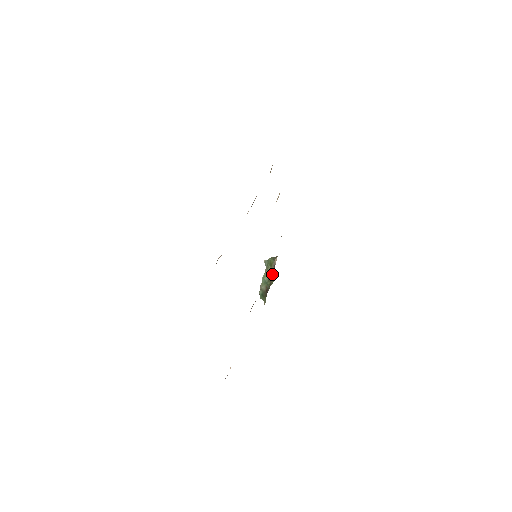
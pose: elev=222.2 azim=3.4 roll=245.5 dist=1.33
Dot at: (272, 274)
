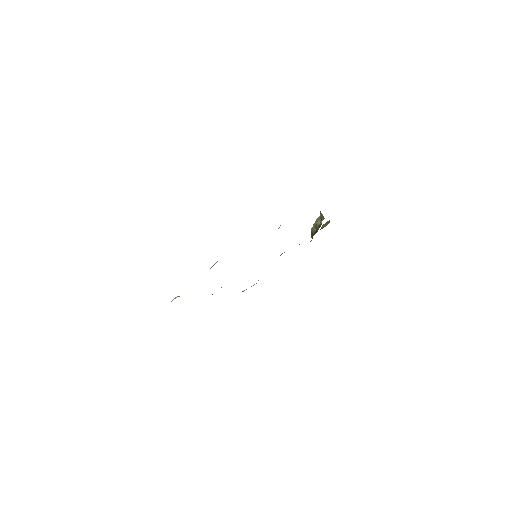
Dot at: (320, 226)
